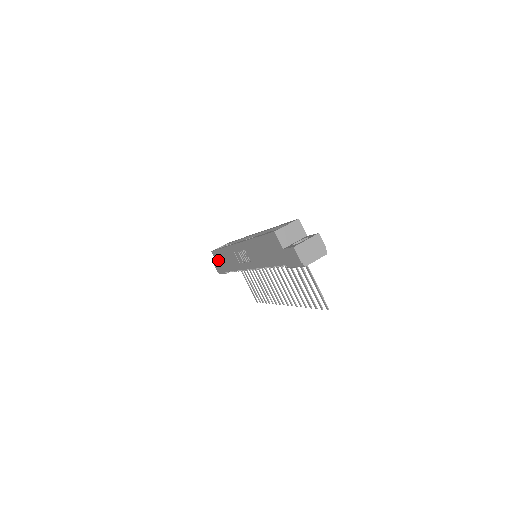
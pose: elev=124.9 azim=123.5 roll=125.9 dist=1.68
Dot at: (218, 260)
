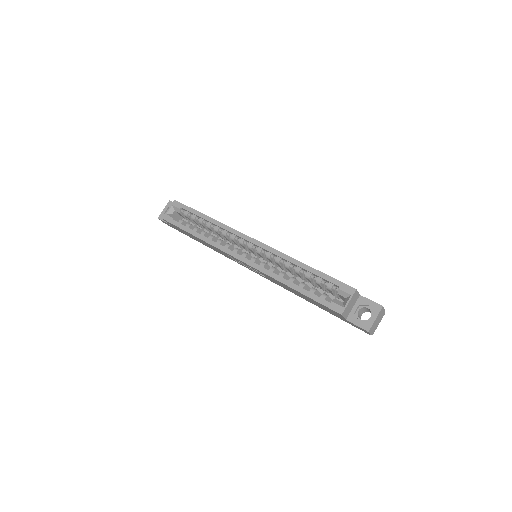
Dot at: (176, 228)
